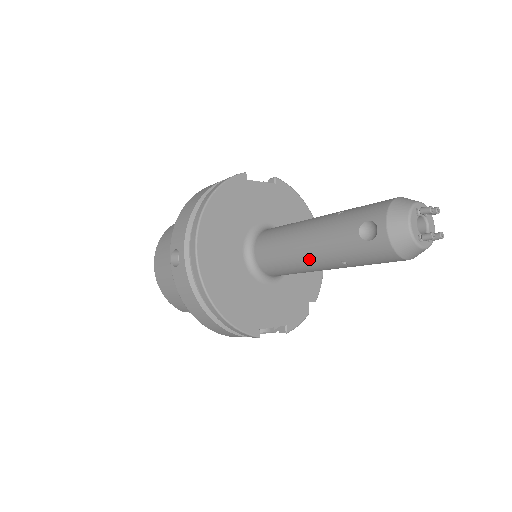
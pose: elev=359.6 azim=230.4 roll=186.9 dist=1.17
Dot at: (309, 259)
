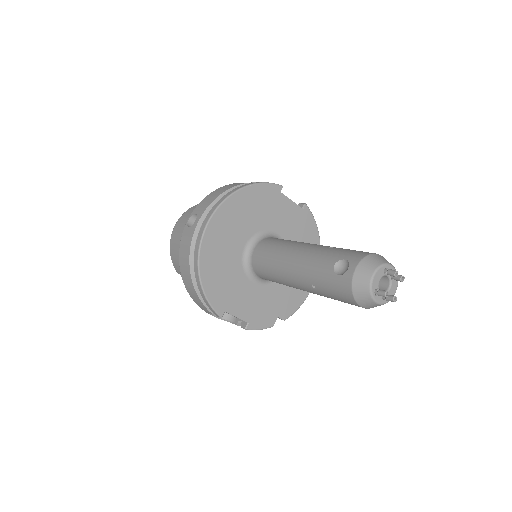
Dot at: (290, 272)
